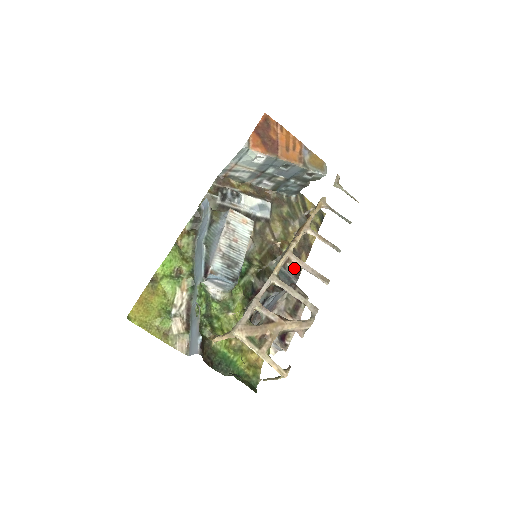
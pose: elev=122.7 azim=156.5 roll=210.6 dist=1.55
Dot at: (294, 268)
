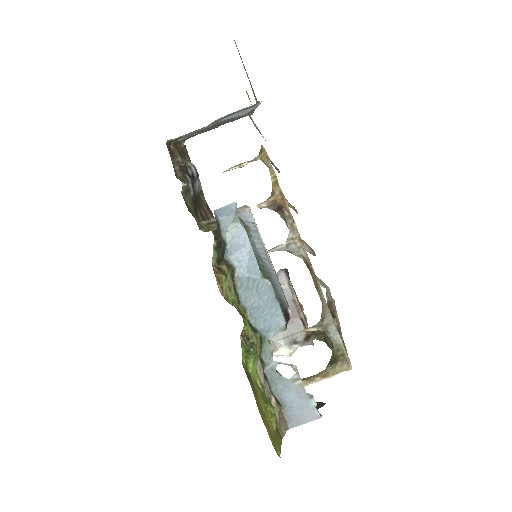
Dot at: occluded
